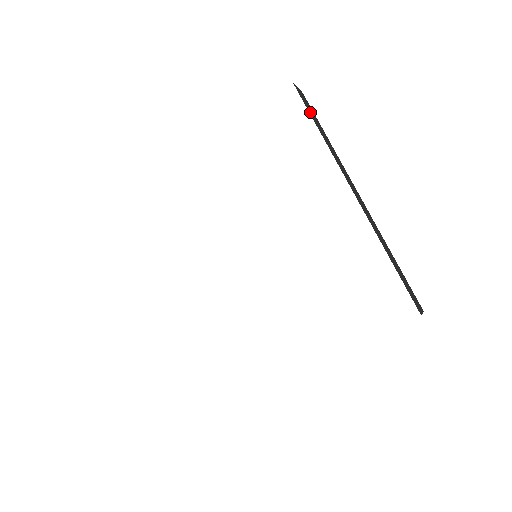
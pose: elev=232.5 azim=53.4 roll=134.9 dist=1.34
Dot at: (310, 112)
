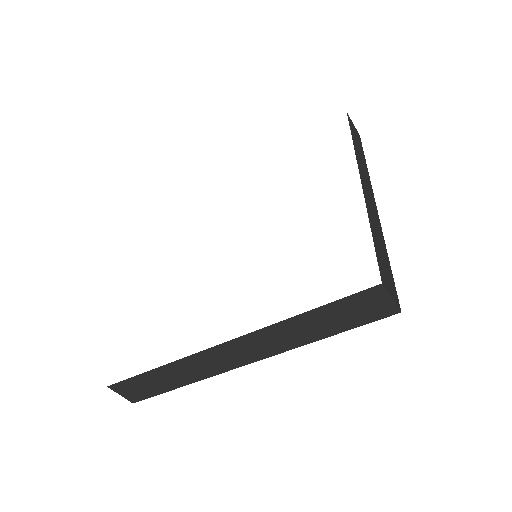
Dot at: (353, 133)
